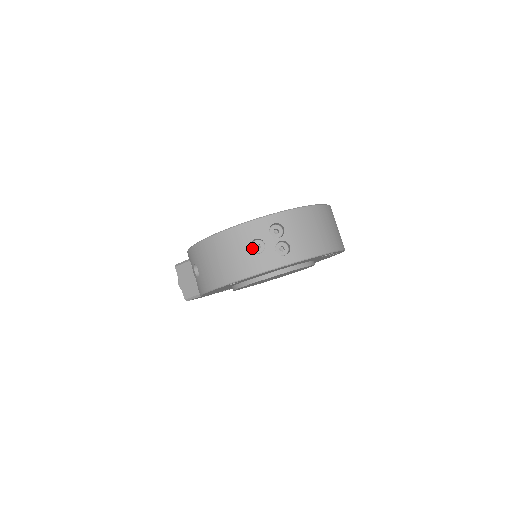
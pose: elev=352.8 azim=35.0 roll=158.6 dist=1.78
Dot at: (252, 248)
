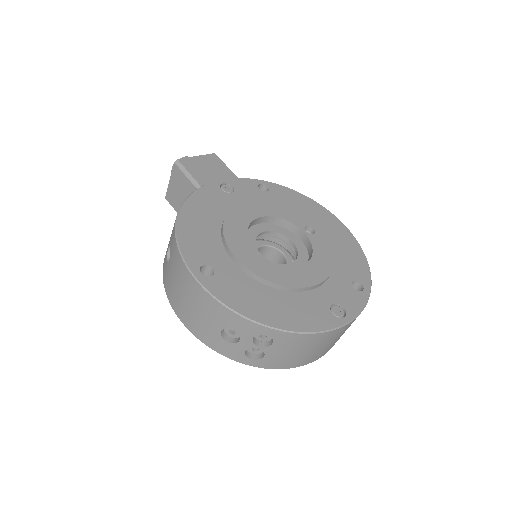
Dot at: occluded
